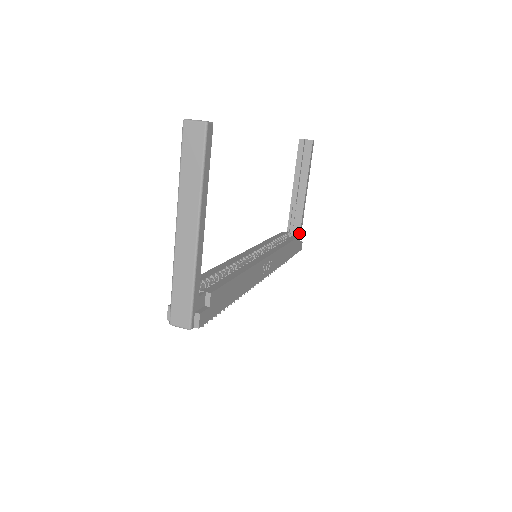
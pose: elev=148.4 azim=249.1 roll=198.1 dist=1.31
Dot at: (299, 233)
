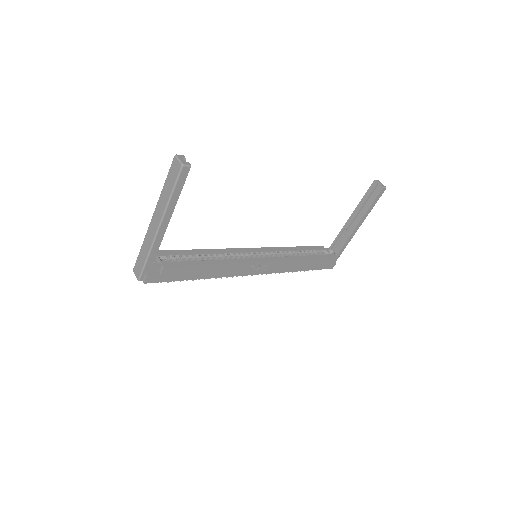
Dot at: (336, 255)
